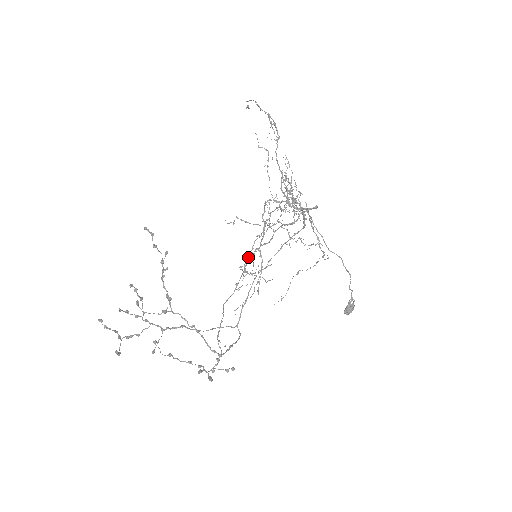
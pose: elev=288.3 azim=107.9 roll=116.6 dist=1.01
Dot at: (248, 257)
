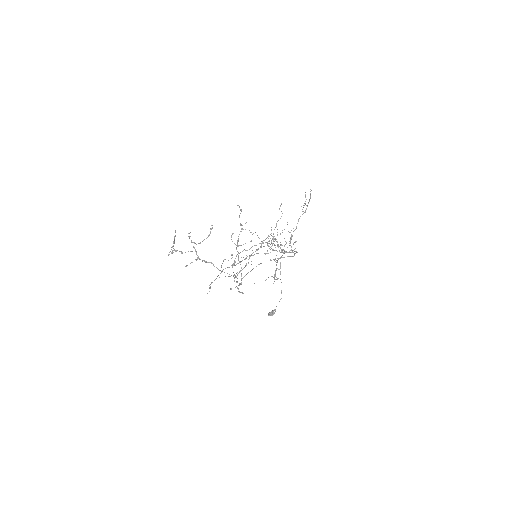
Dot at: (232, 257)
